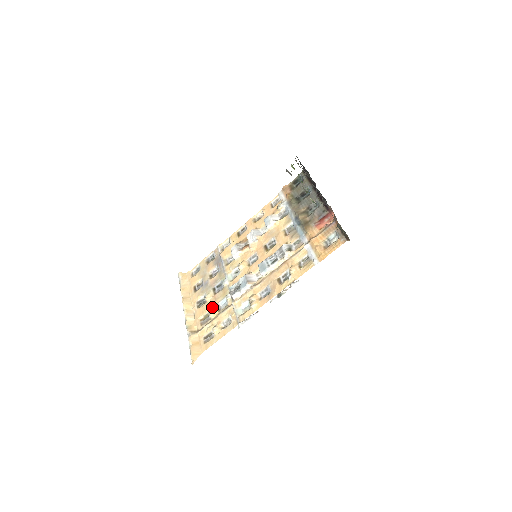
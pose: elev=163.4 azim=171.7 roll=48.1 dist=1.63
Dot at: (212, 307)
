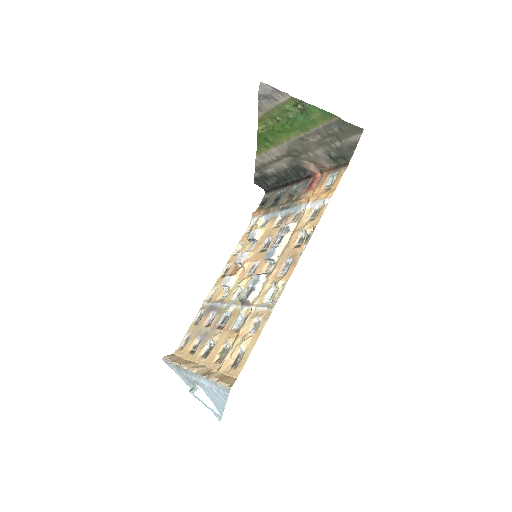
Dot at: (226, 337)
